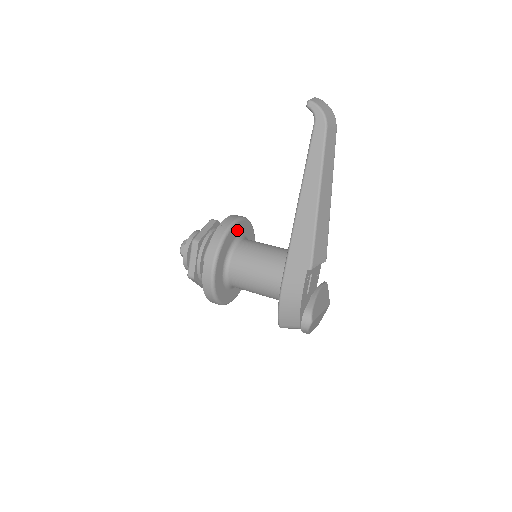
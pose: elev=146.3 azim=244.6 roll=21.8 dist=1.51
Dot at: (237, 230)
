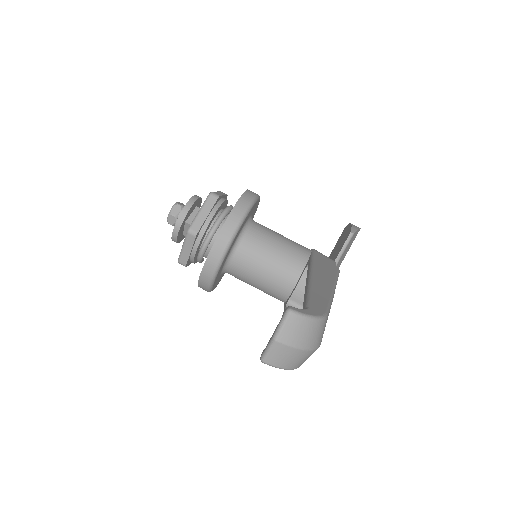
Dot at: (224, 261)
